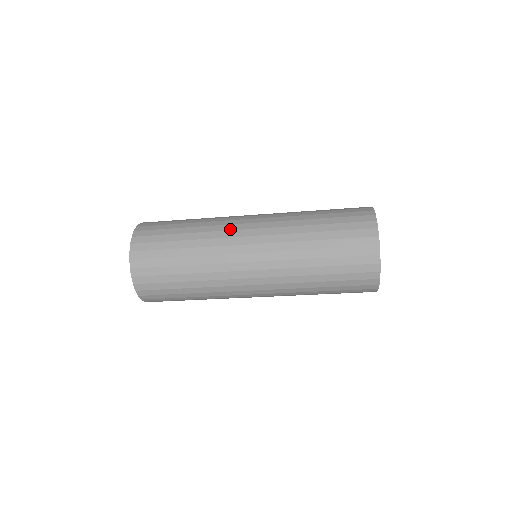
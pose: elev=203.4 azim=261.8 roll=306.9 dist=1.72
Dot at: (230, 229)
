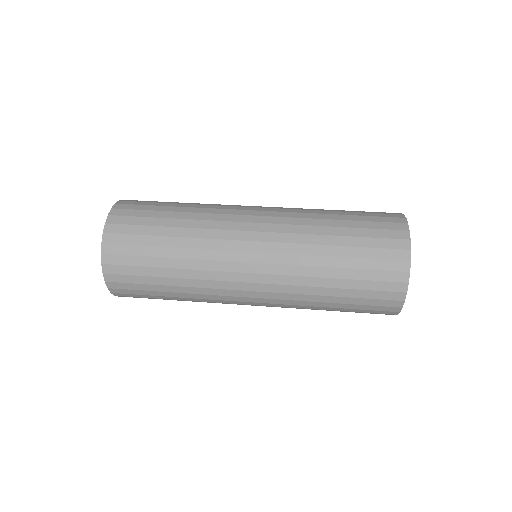
Dot at: (230, 220)
